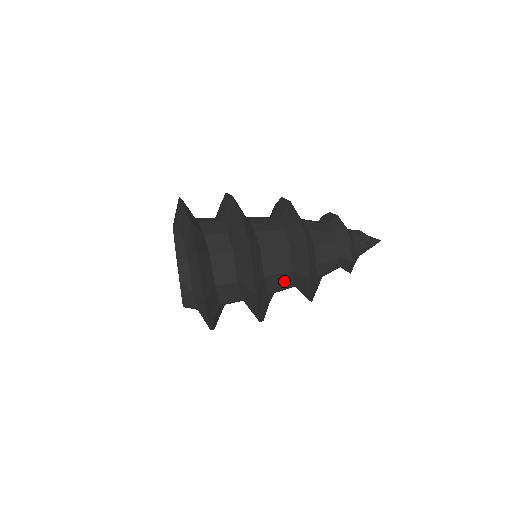
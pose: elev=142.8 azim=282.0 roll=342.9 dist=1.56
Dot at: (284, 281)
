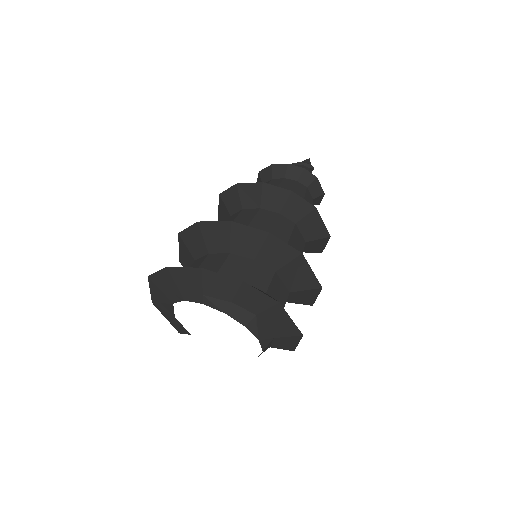
Dot at: occluded
